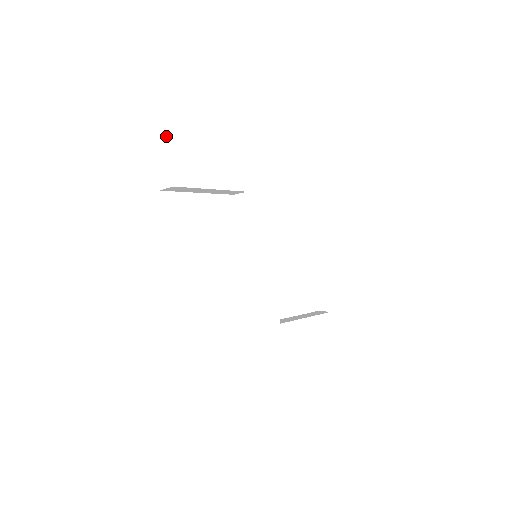
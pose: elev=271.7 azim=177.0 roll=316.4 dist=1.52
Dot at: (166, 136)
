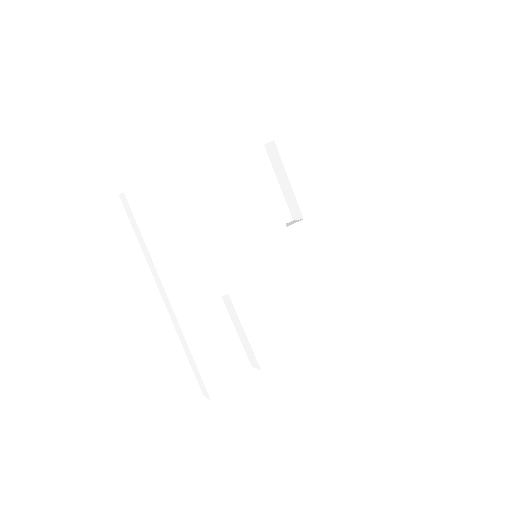
Dot at: occluded
